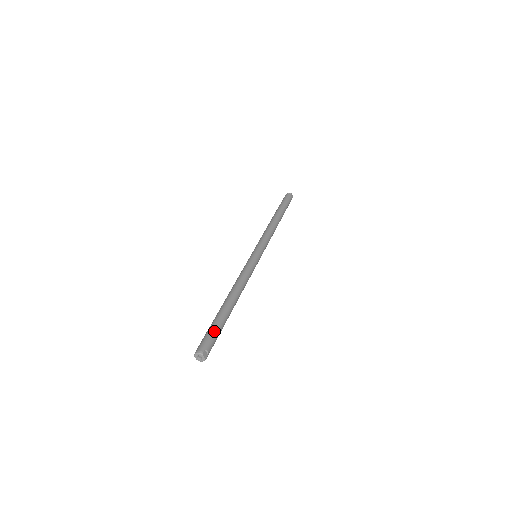
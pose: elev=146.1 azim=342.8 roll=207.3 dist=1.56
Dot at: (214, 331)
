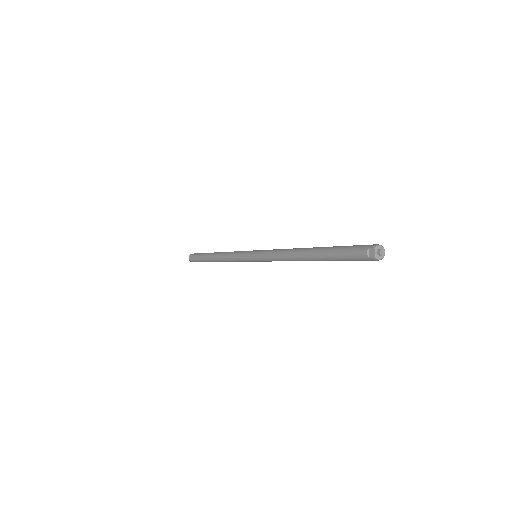
Dot at: occluded
